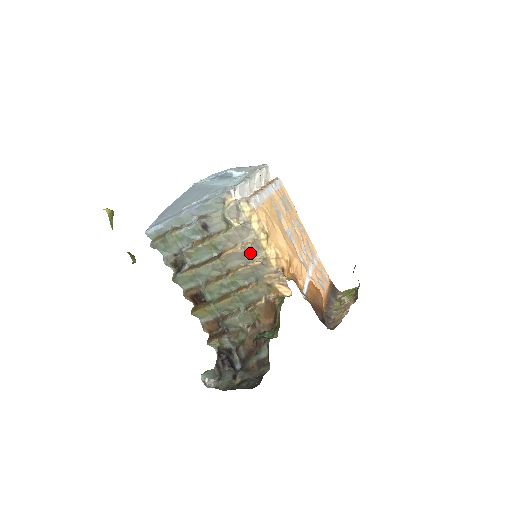
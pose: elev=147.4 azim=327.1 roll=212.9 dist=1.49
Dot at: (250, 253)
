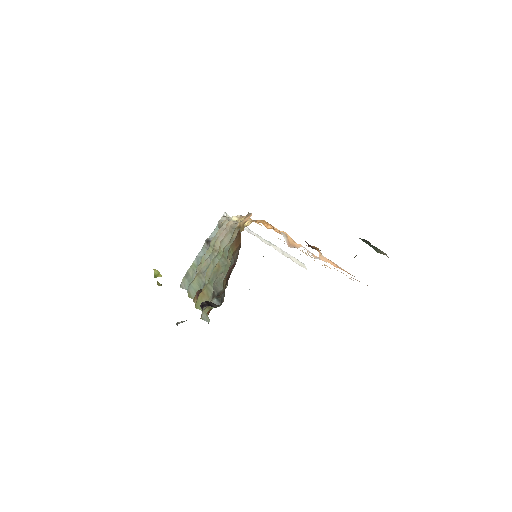
Dot at: occluded
